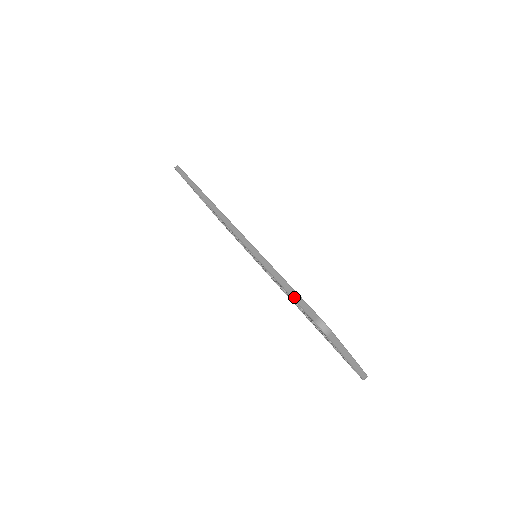
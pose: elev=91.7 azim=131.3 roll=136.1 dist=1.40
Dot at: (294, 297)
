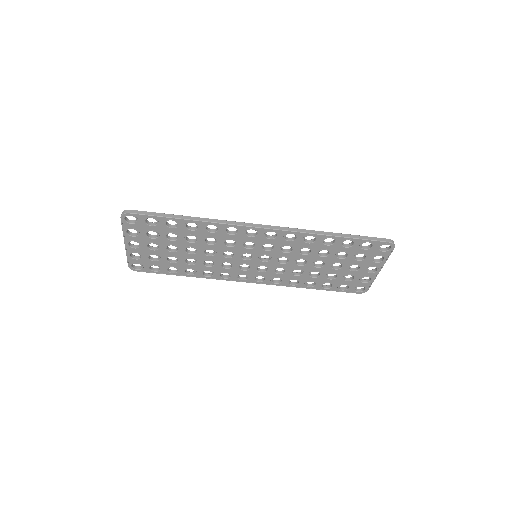
Dot at: (365, 238)
